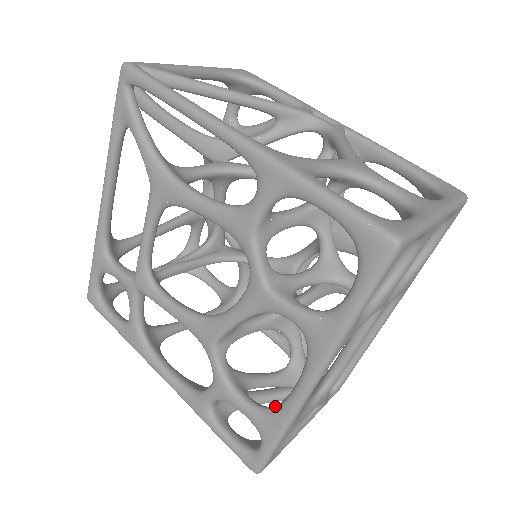
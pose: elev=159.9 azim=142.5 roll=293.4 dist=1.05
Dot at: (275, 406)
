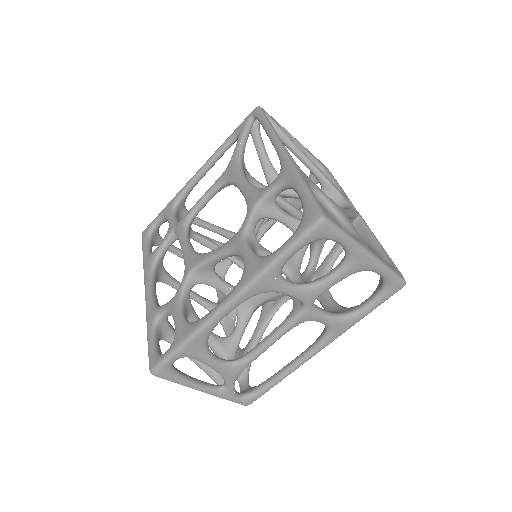
Dot at: (197, 320)
